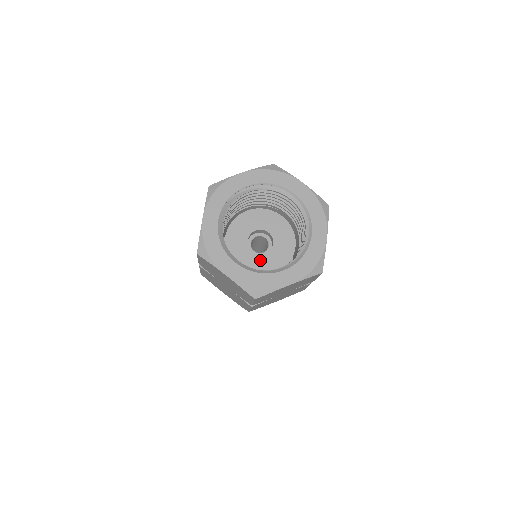
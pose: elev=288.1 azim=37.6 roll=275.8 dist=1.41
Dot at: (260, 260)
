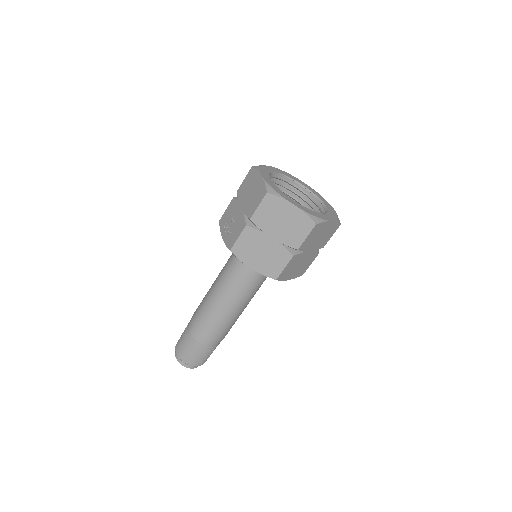
Dot at: occluded
